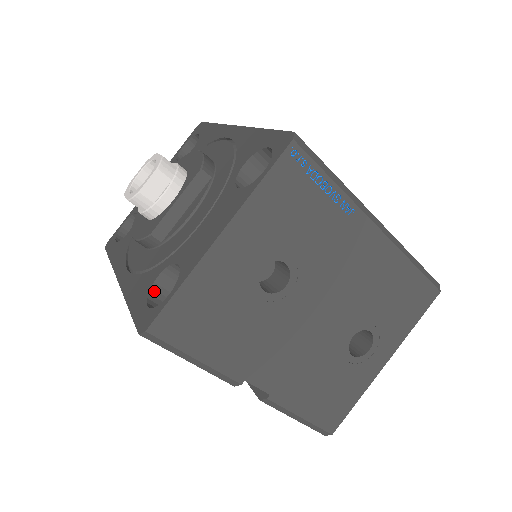
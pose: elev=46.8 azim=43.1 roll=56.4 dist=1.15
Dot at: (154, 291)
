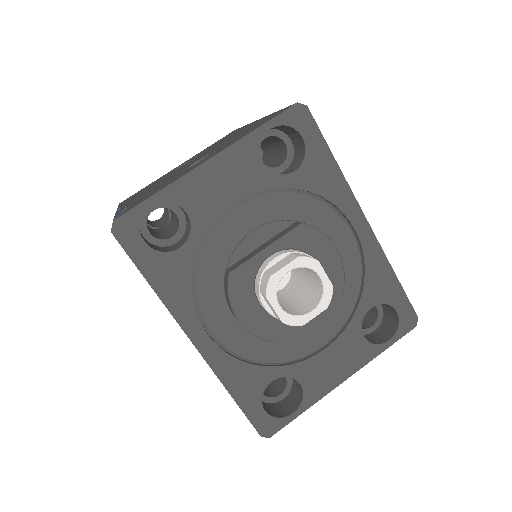
Dot at: (263, 390)
